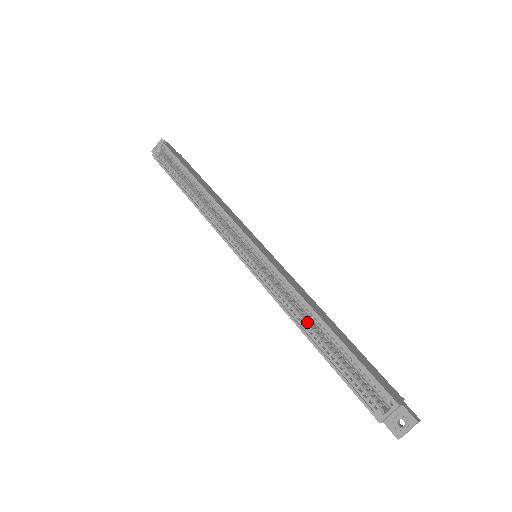
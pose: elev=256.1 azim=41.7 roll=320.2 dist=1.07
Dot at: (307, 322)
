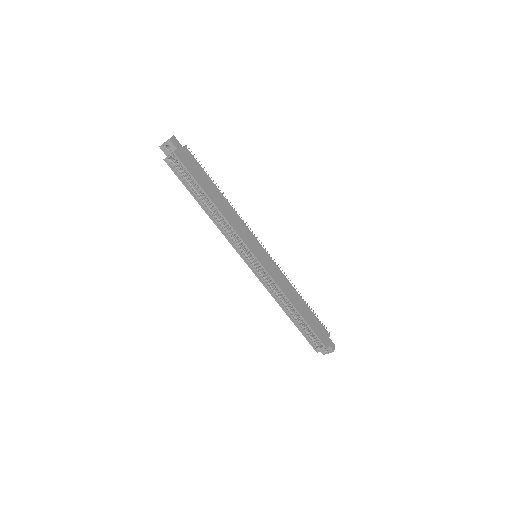
Dot at: (287, 306)
